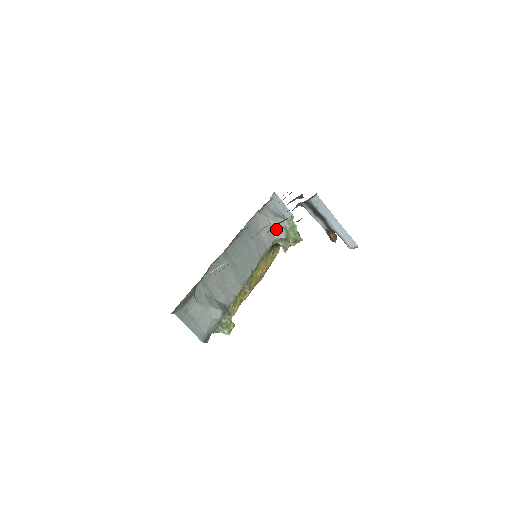
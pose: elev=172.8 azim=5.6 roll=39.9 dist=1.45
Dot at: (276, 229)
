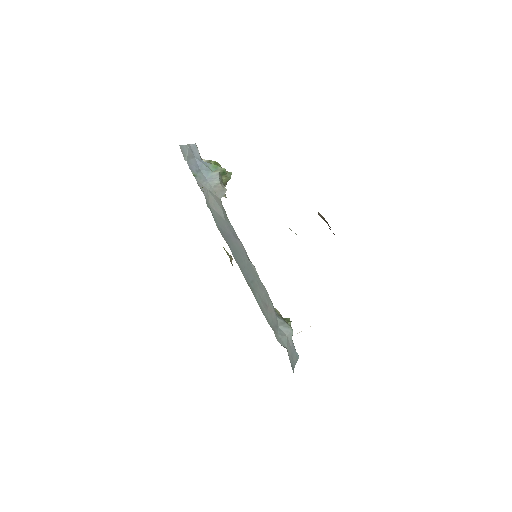
Dot at: (217, 191)
